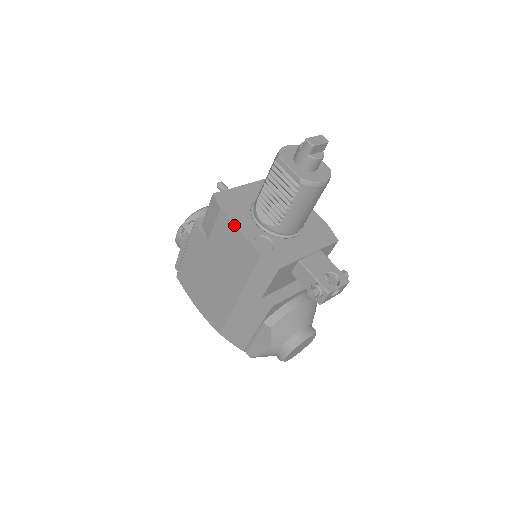
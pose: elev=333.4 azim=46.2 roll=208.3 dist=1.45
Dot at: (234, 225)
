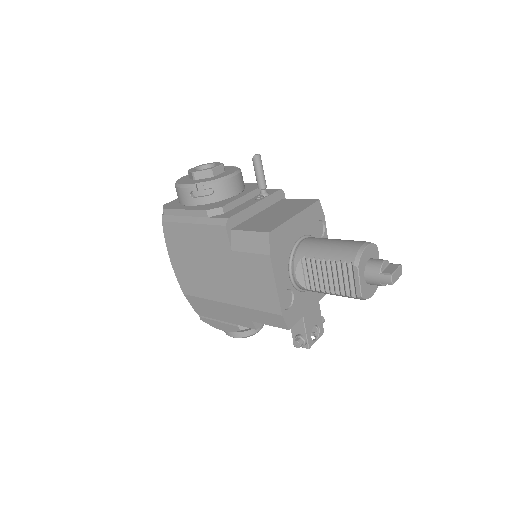
Dot at: (274, 277)
